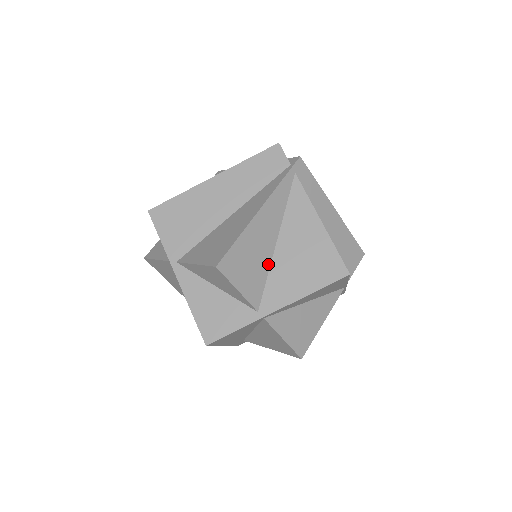
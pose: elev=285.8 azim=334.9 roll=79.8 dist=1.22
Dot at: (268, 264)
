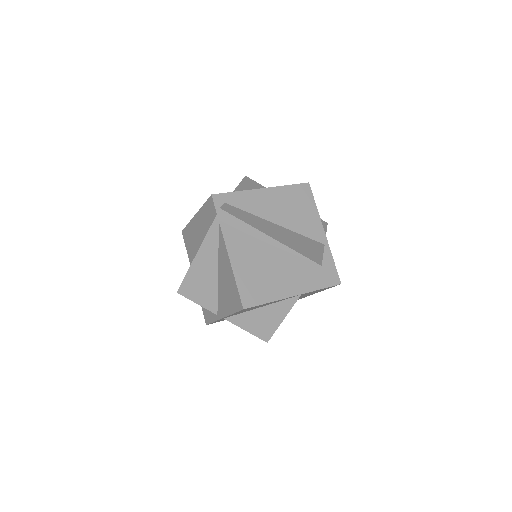
Dot at: (216, 286)
